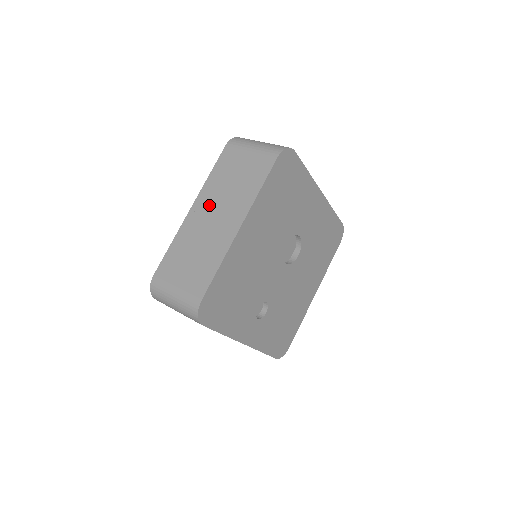
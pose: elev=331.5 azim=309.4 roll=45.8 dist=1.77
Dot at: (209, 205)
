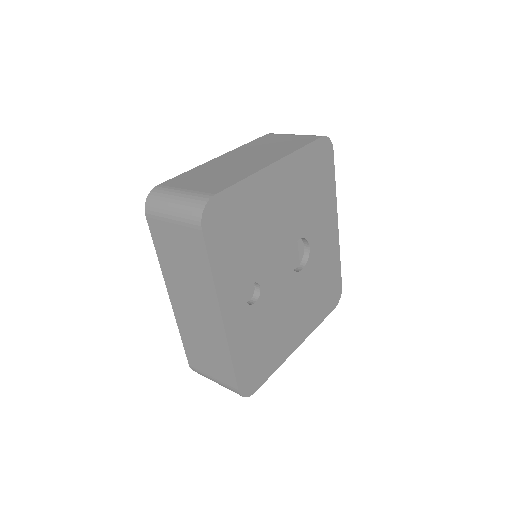
Dot at: (241, 154)
